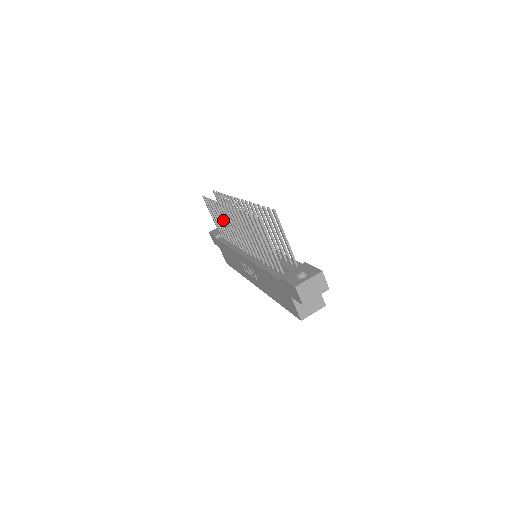
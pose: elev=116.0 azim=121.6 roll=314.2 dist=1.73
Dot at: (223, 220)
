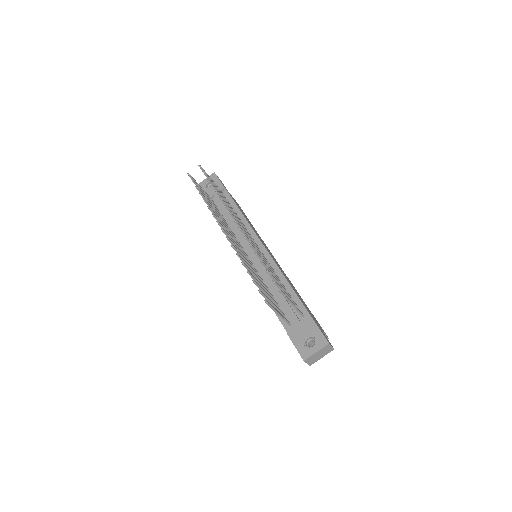
Dot at: occluded
